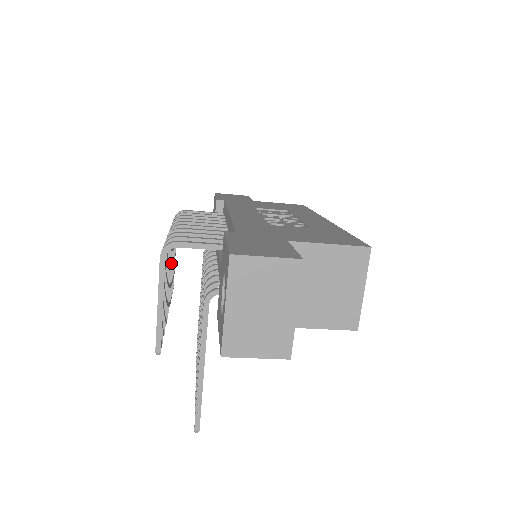
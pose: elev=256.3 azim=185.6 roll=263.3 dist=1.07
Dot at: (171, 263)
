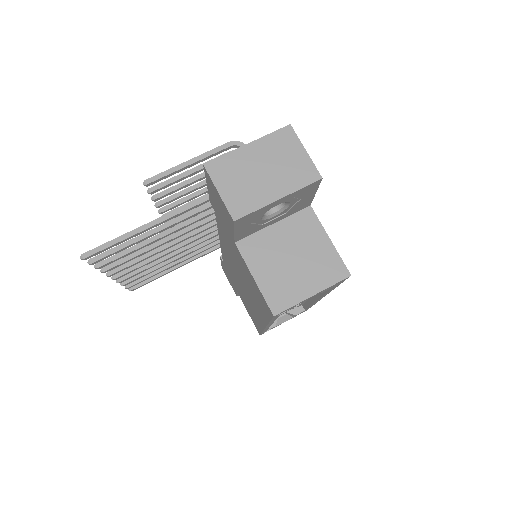
Dot at: occluded
